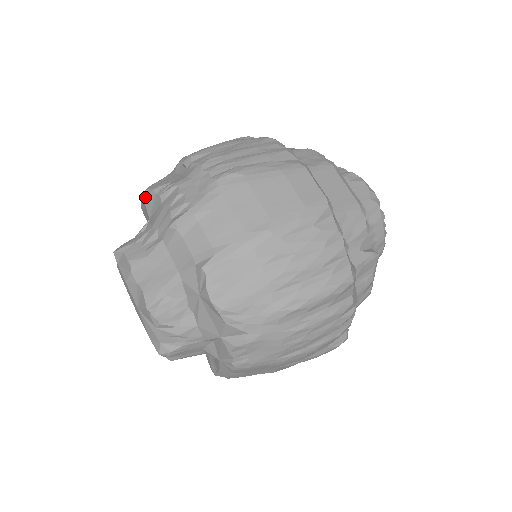
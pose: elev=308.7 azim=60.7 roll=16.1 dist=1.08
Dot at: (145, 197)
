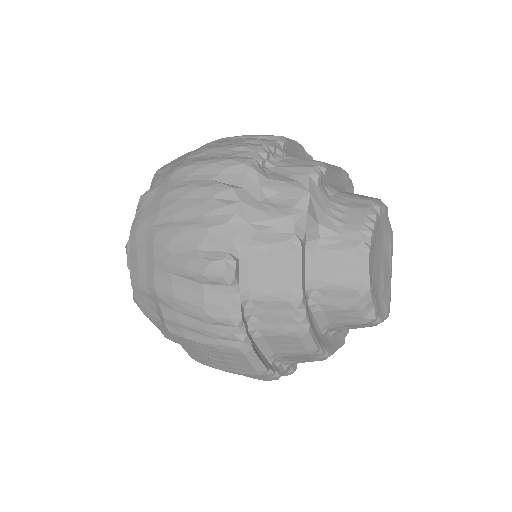
Dot at: occluded
